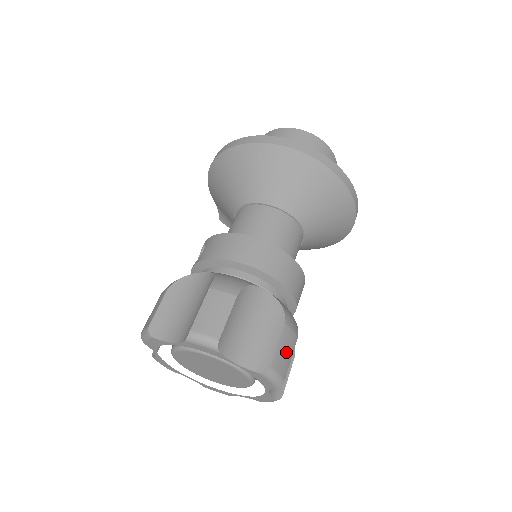
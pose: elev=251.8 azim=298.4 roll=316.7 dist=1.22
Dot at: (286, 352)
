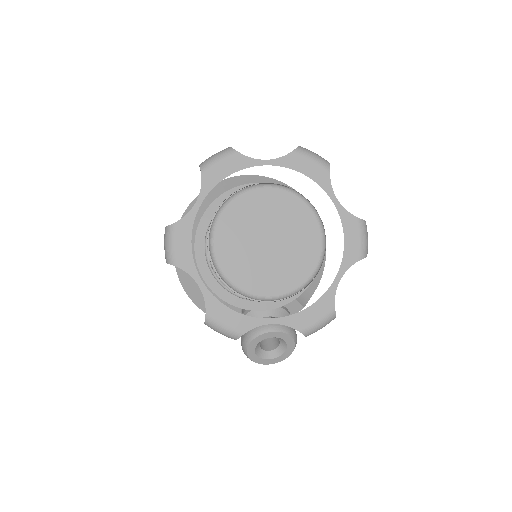
Dot at: occluded
